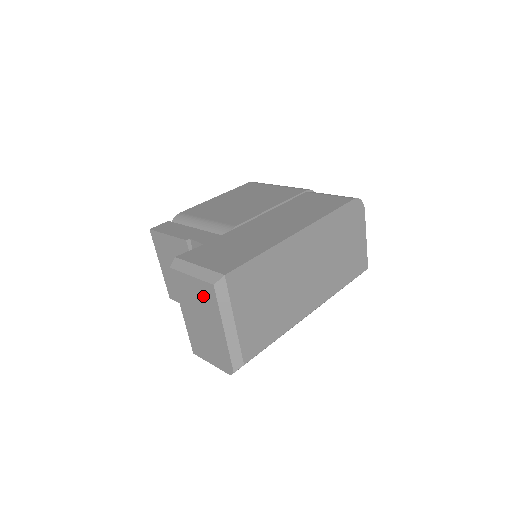
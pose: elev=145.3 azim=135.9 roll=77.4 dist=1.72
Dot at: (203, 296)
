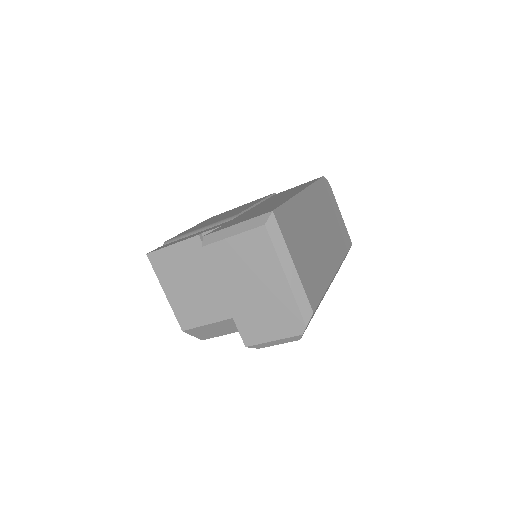
Dot at: (252, 250)
